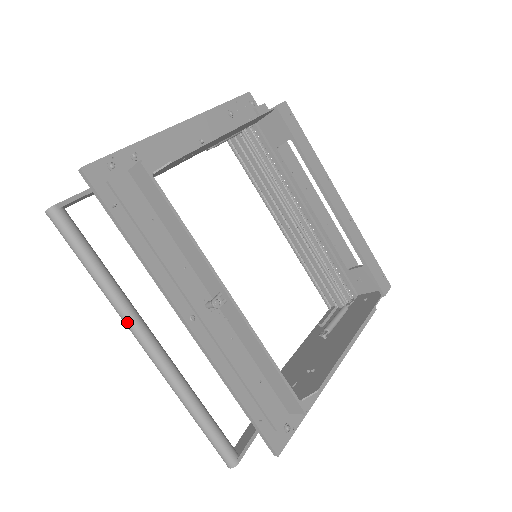
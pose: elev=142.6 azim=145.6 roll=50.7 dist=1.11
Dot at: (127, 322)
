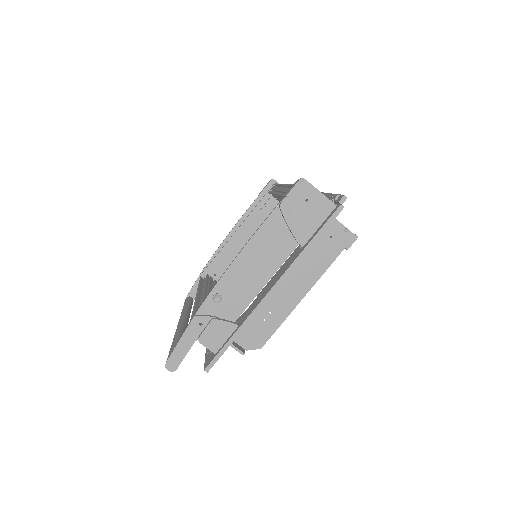
Dot at: occluded
